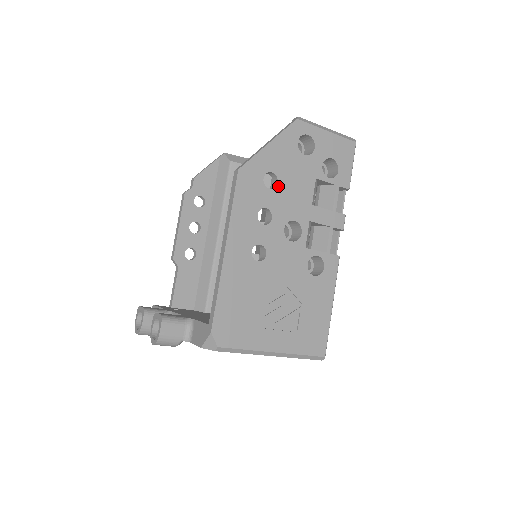
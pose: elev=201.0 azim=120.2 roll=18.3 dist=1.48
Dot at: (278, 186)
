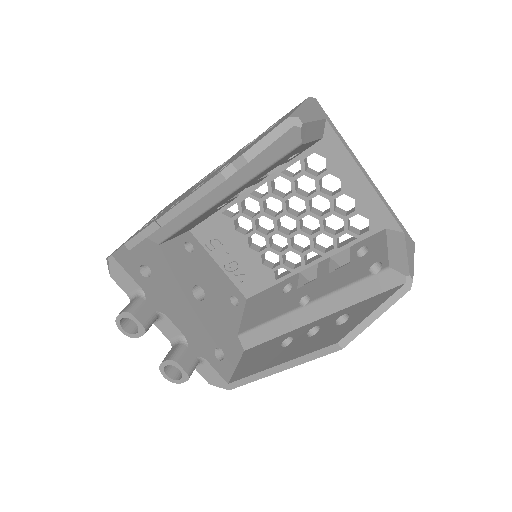
Dot at: occluded
